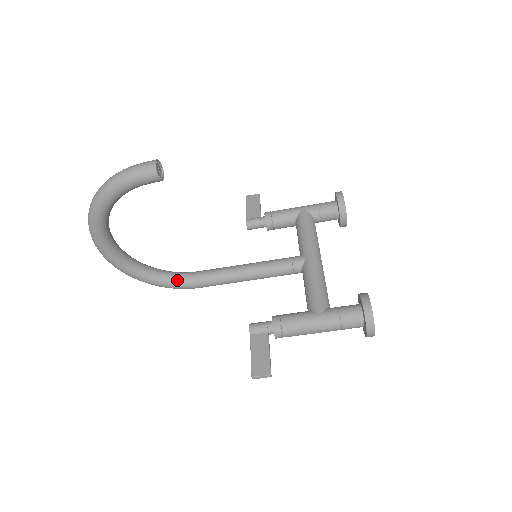
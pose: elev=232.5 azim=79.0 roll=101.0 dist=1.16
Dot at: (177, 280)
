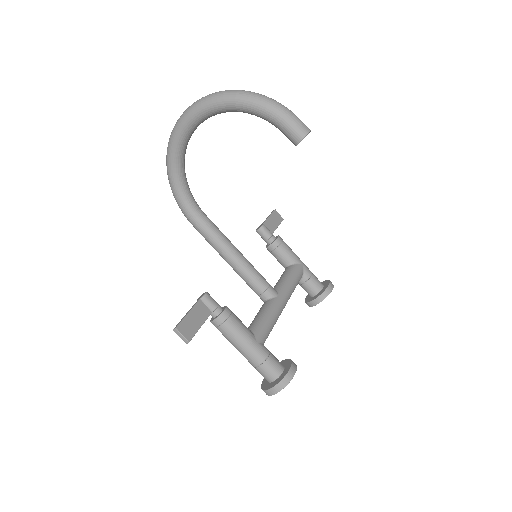
Dot at: (189, 202)
